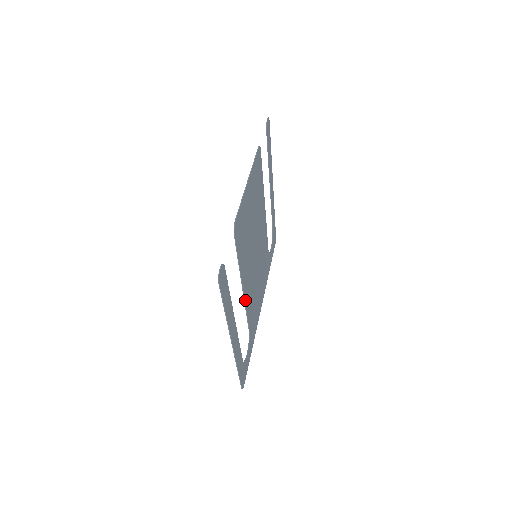
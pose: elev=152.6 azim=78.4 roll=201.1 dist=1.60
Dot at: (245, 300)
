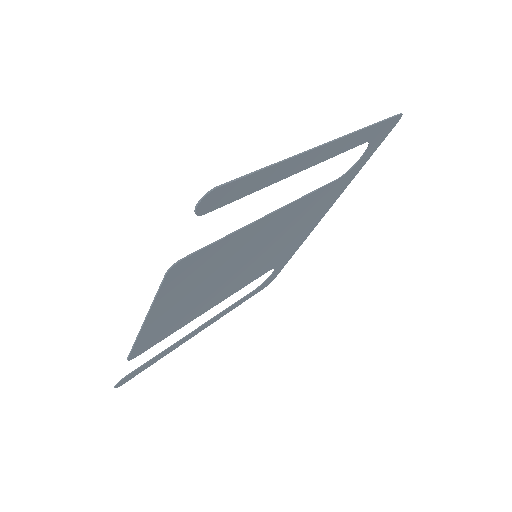
Dot at: (230, 295)
